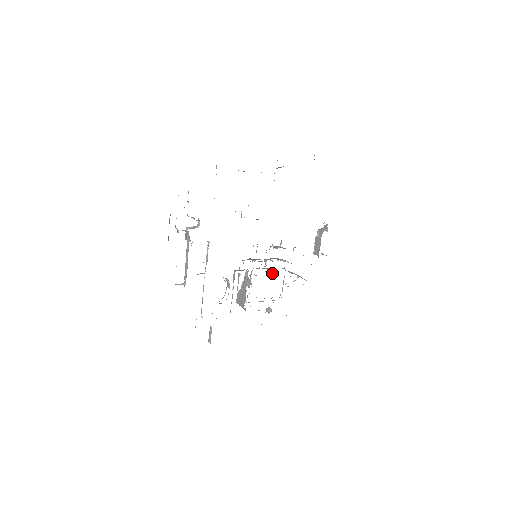
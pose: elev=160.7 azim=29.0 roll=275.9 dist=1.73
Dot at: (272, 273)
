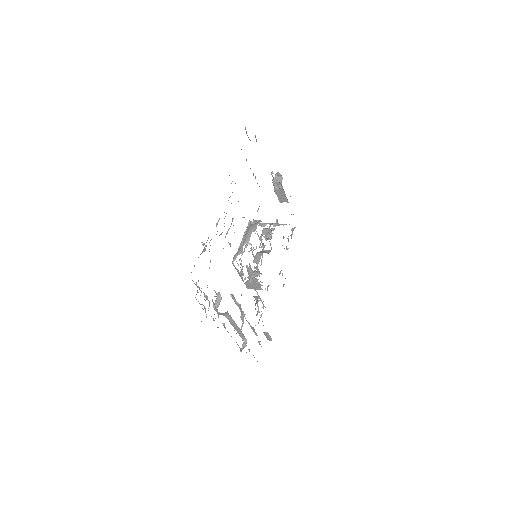
Dot at: (270, 251)
